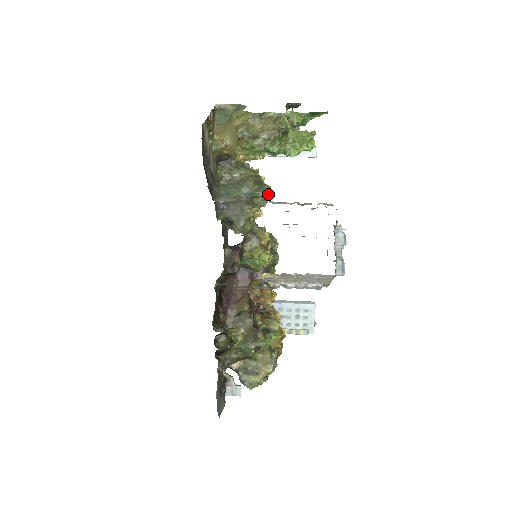
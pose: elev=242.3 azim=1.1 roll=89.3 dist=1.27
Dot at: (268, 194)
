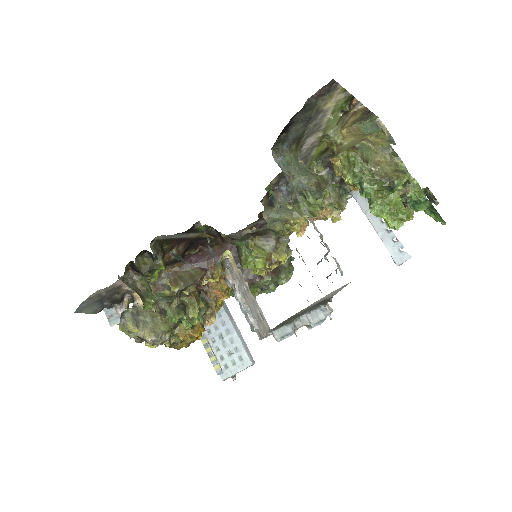
Dot at: (317, 211)
